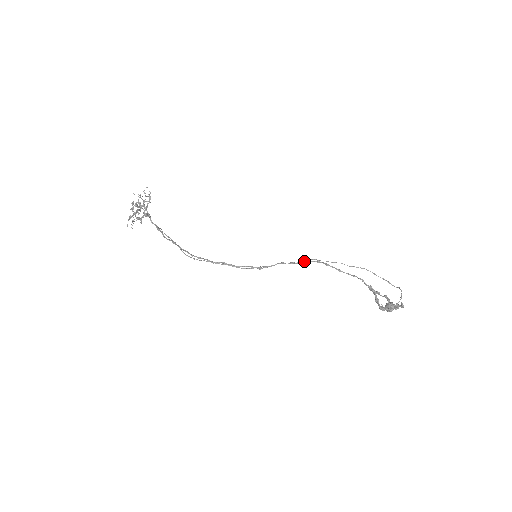
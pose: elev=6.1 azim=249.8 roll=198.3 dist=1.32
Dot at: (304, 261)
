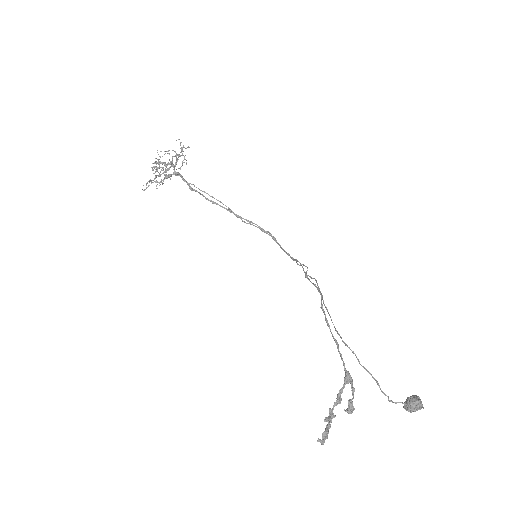
Dot at: occluded
